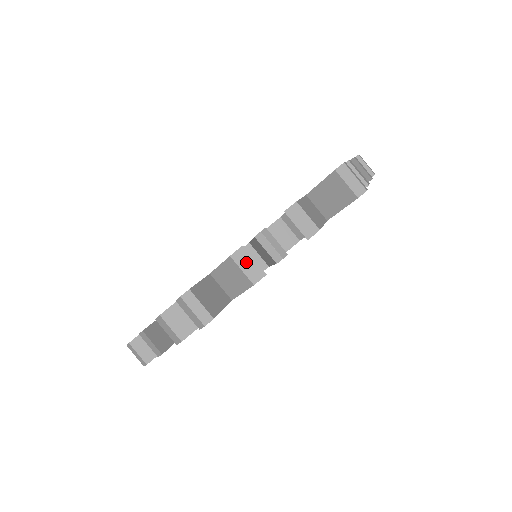
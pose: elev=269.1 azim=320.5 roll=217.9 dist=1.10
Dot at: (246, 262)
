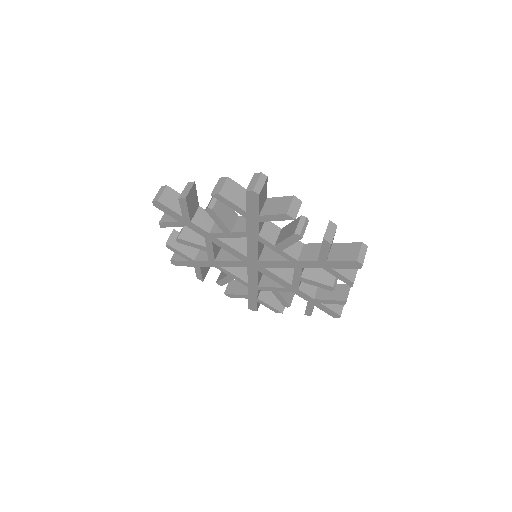
Dot at: (296, 206)
